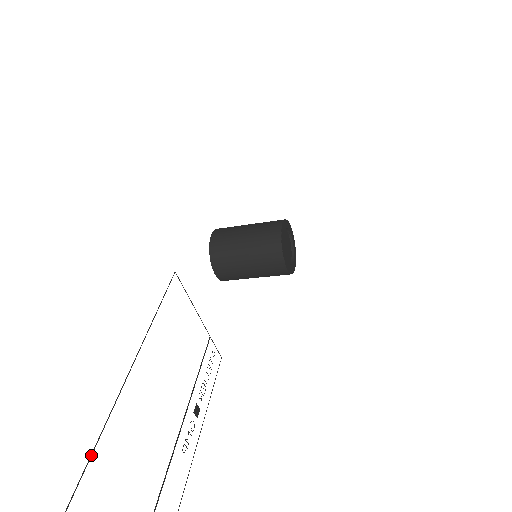
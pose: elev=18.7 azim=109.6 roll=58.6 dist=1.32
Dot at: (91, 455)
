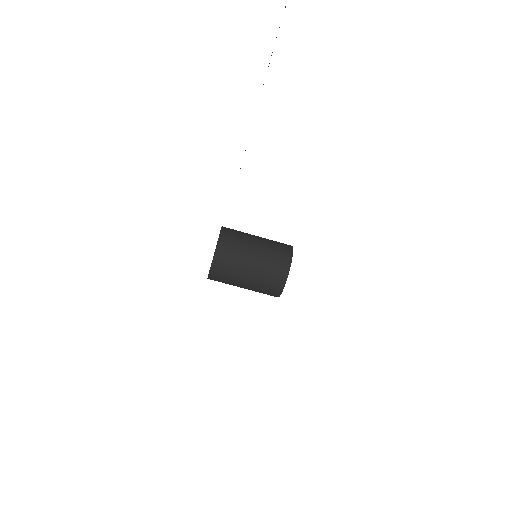
Dot at: out of frame
